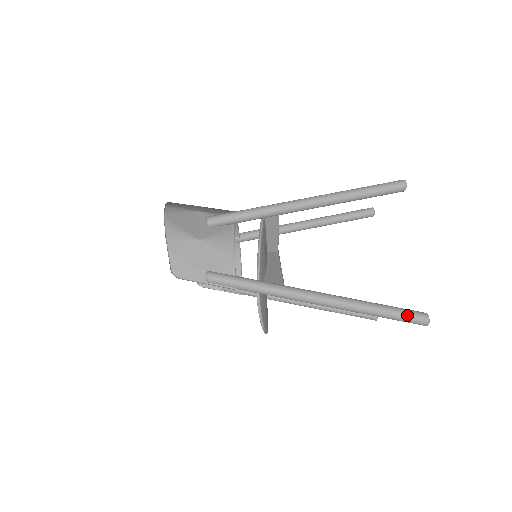
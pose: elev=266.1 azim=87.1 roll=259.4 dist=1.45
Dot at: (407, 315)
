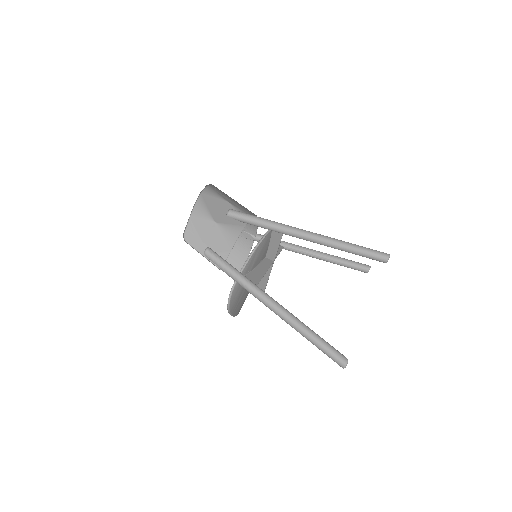
Dot at: (332, 352)
